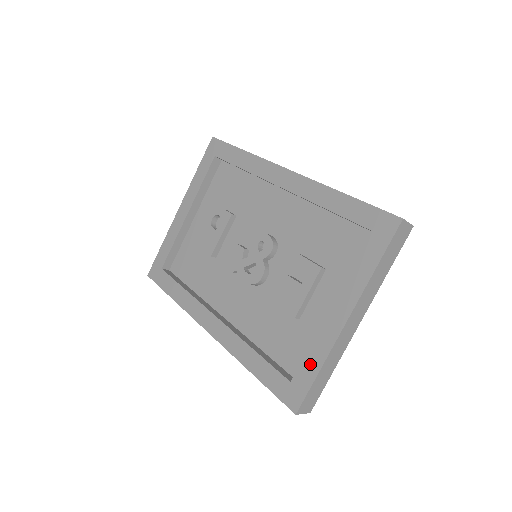
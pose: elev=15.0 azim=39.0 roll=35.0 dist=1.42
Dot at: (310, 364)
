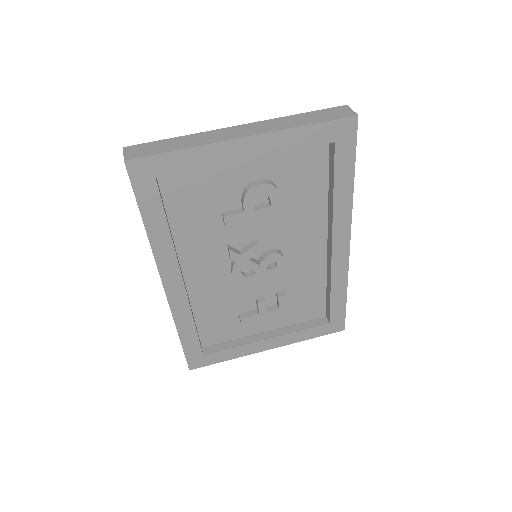
Dot at: (226, 355)
